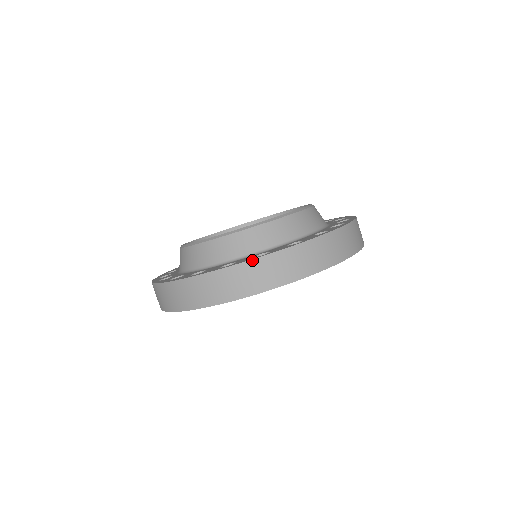
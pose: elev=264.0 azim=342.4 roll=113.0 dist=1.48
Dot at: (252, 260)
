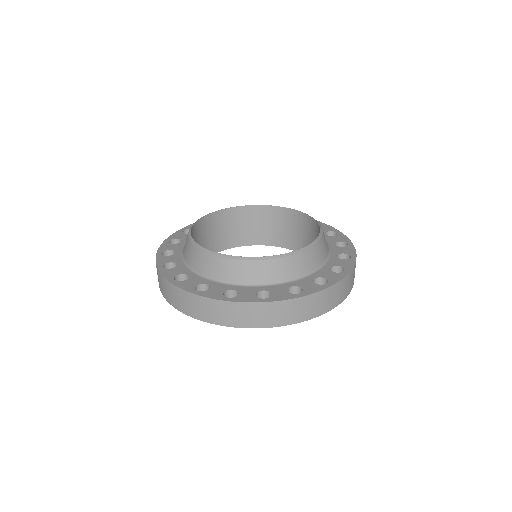
Dot at: (216, 300)
